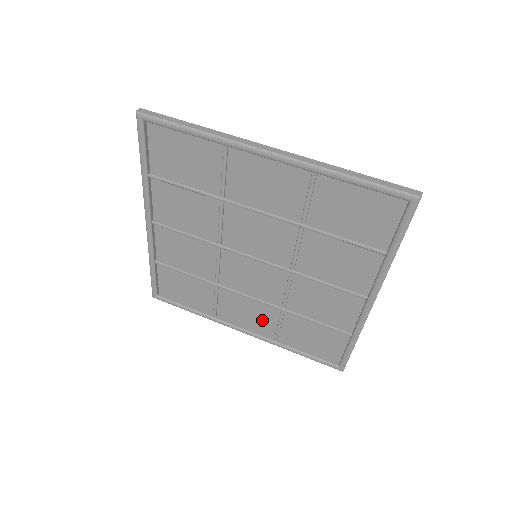
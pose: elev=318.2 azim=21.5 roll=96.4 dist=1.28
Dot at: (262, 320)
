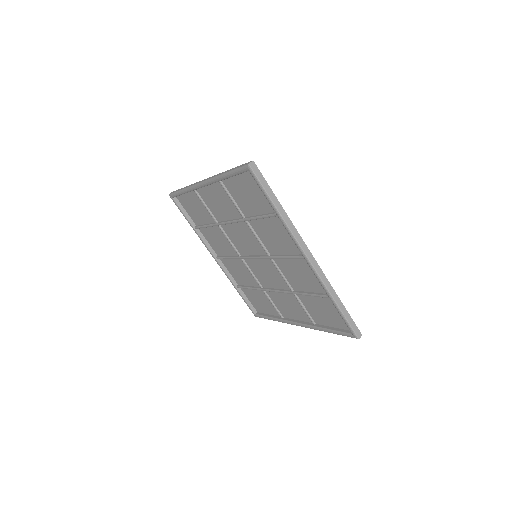
Dot at: (299, 310)
